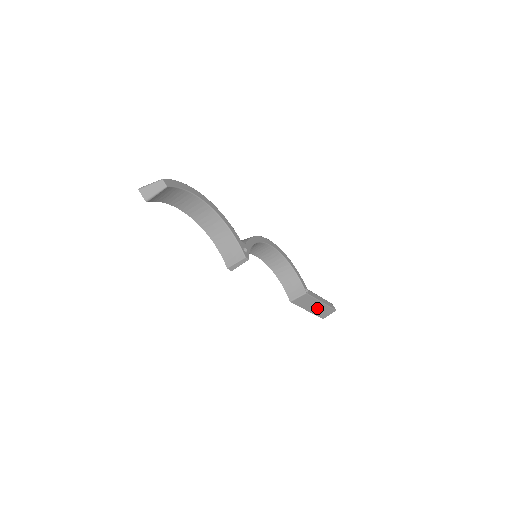
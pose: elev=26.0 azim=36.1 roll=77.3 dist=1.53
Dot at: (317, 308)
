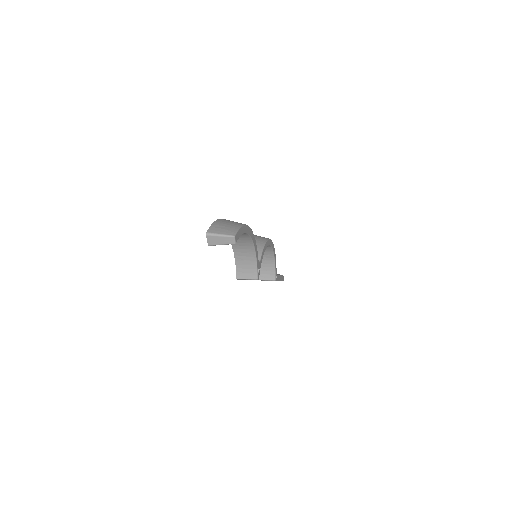
Dot at: occluded
